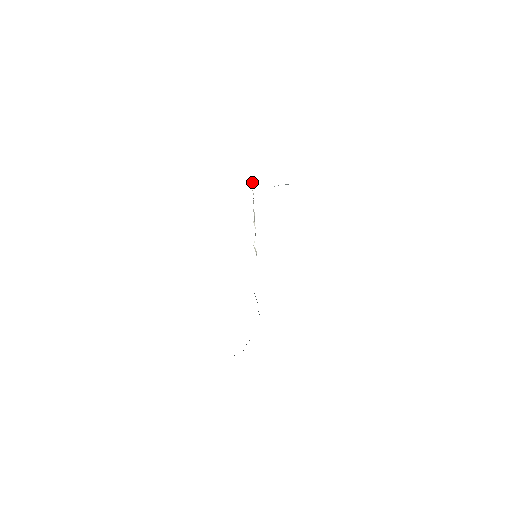
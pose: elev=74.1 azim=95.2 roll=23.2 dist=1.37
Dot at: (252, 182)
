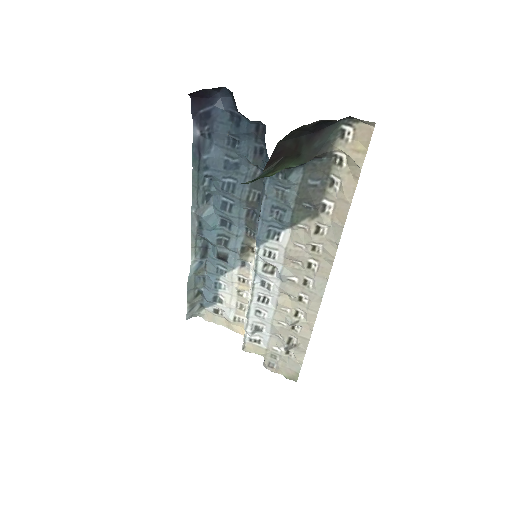
Dot at: occluded
